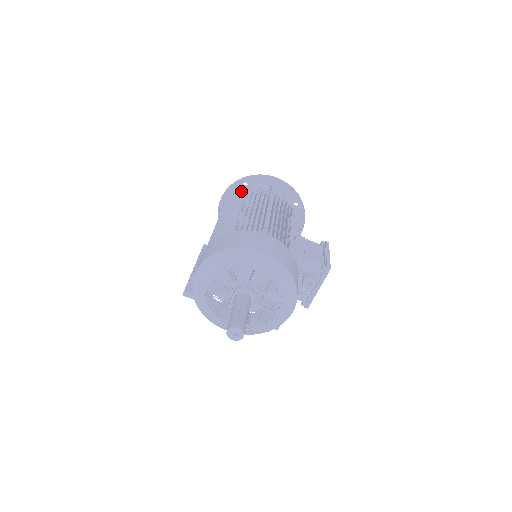
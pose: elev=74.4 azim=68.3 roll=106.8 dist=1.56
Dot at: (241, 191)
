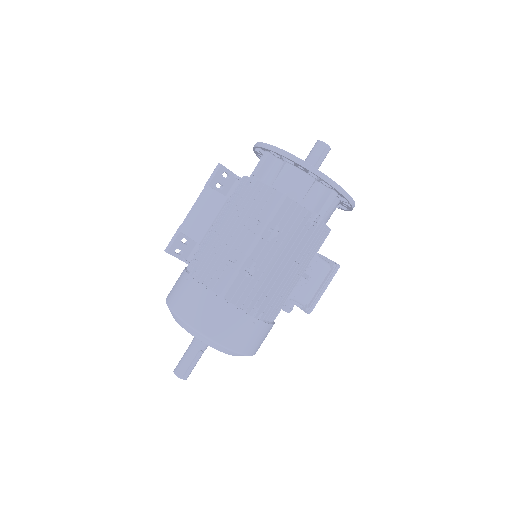
Dot at: (293, 164)
